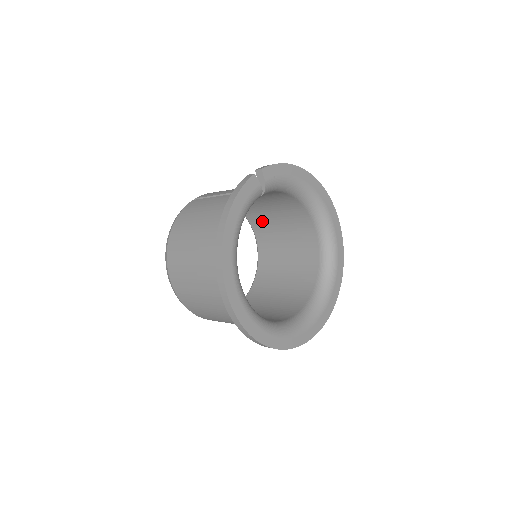
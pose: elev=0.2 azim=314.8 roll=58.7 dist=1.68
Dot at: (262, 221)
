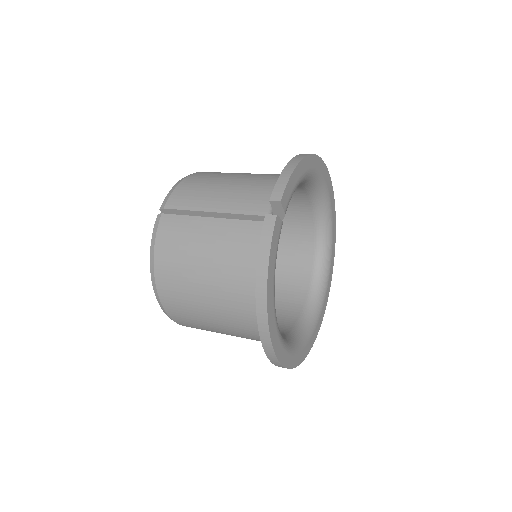
Dot at: occluded
